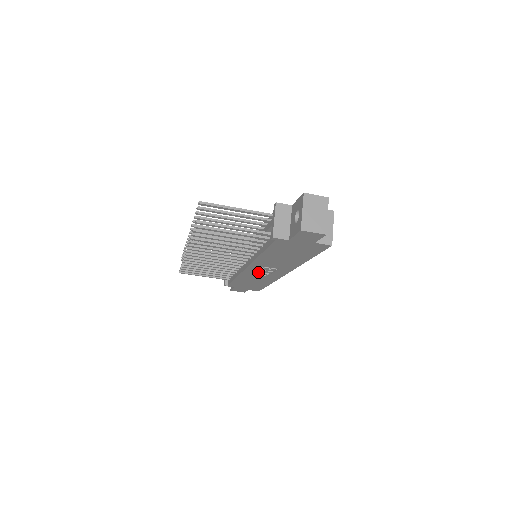
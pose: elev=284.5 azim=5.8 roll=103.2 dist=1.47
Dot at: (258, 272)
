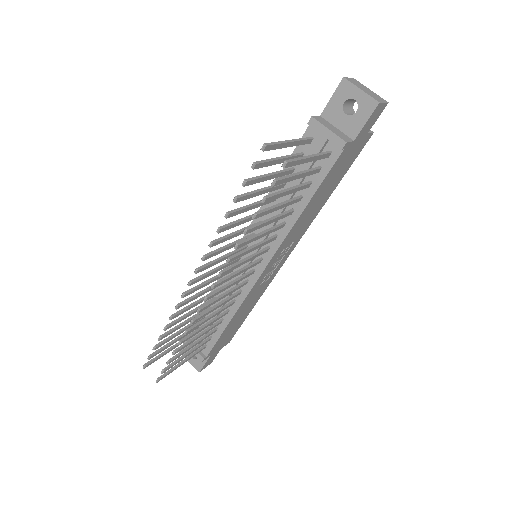
Dot at: (266, 275)
